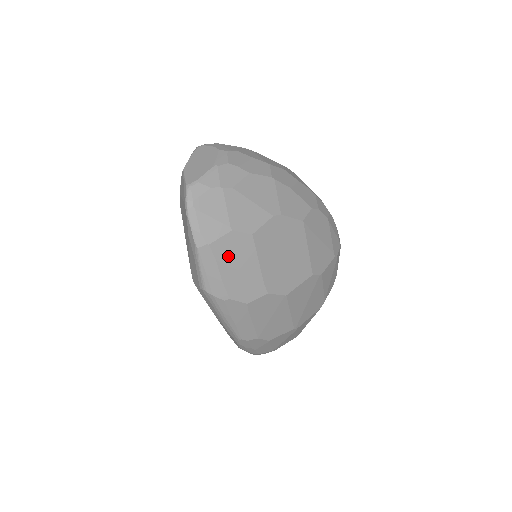
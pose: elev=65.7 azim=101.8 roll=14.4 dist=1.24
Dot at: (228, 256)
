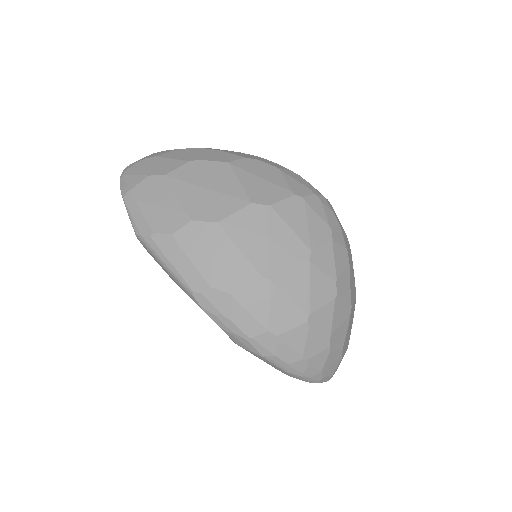
Dot at: (147, 196)
